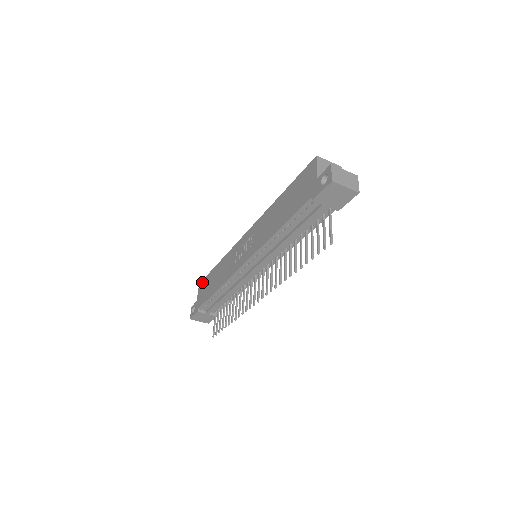
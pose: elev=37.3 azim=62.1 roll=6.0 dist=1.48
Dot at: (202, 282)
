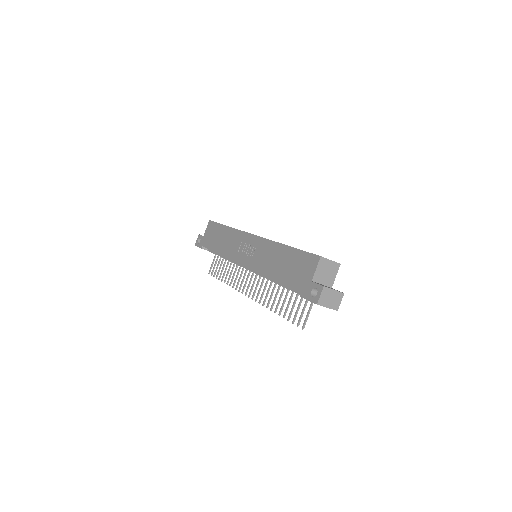
Dot at: (212, 223)
